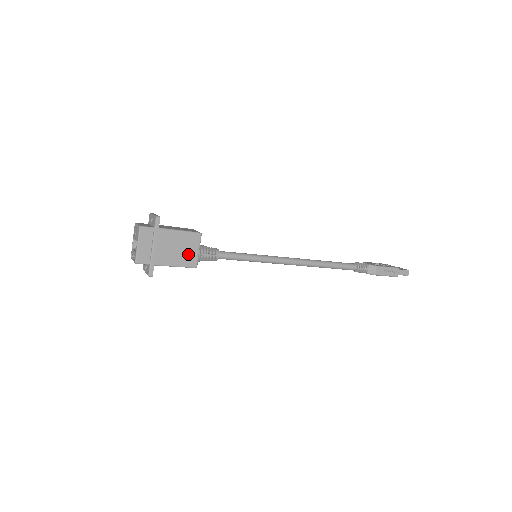
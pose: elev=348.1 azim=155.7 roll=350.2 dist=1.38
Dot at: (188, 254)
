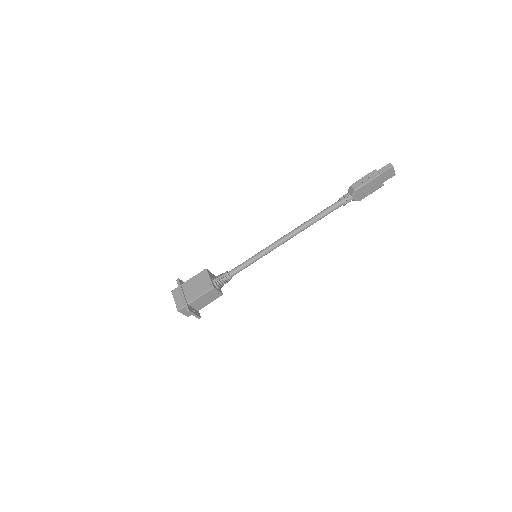
Dot at: (204, 284)
